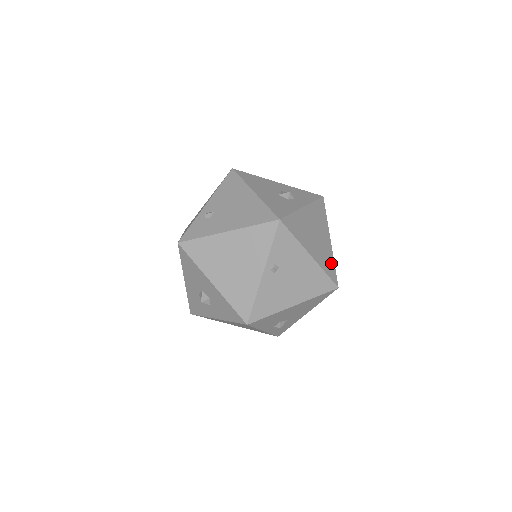
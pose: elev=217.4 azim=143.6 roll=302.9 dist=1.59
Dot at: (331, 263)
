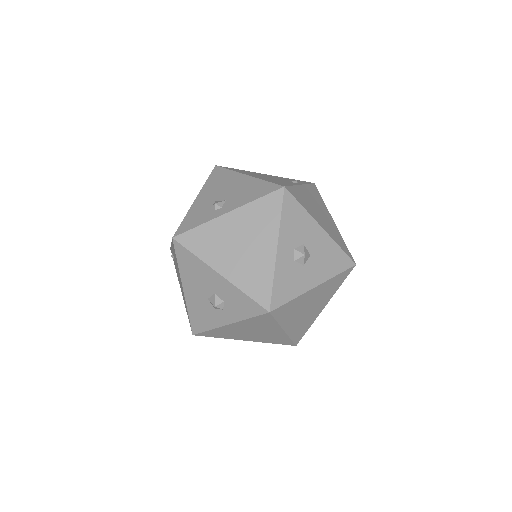
Dot at: (283, 339)
